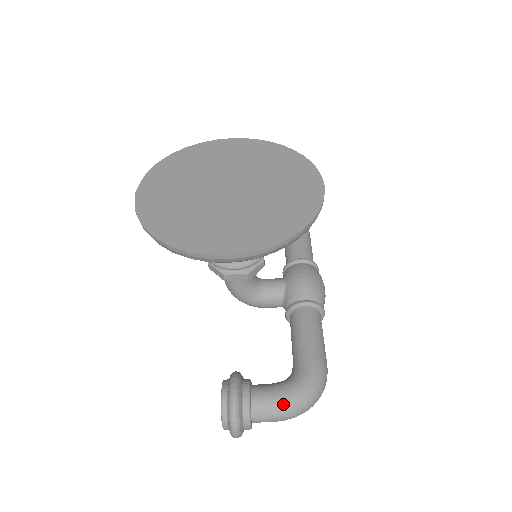
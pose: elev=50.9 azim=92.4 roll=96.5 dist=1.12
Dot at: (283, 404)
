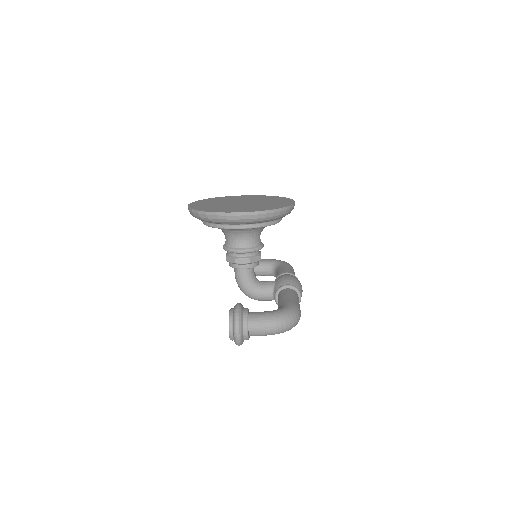
Dot at: (269, 317)
